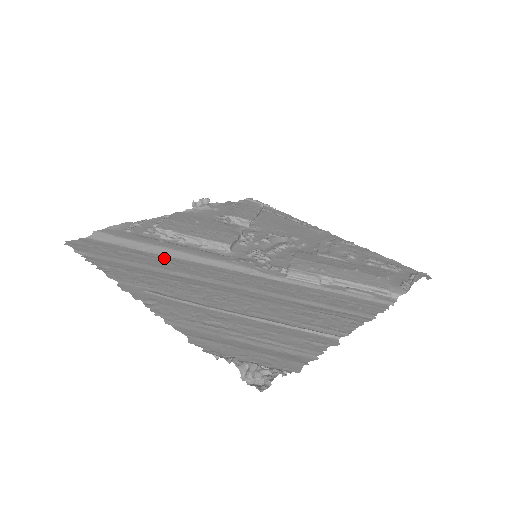
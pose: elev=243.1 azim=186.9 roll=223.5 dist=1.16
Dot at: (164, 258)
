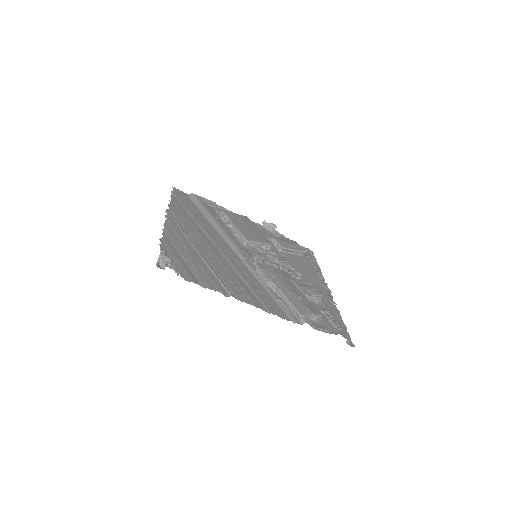
Dot at: (207, 222)
